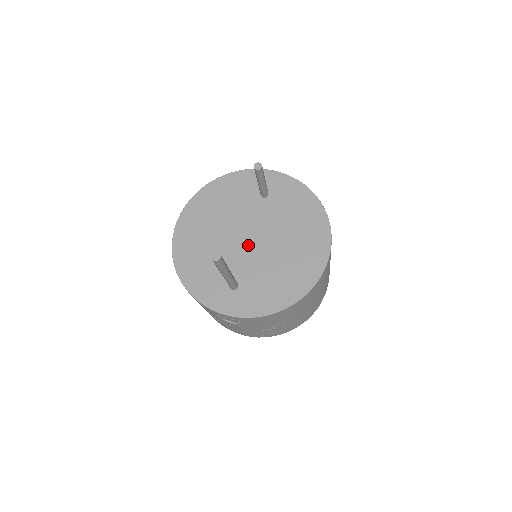
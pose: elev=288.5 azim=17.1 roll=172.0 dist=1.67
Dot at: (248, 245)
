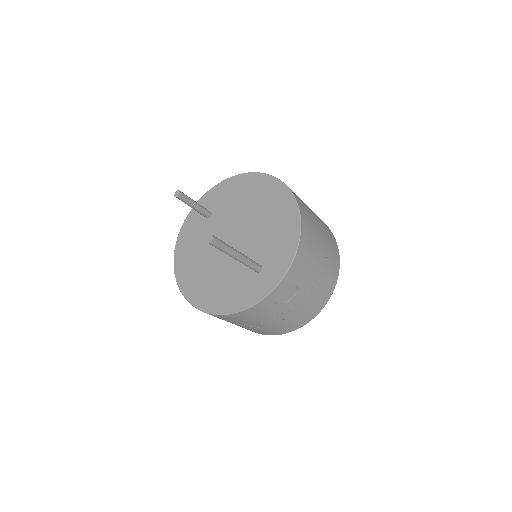
Dot at: (236, 244)
